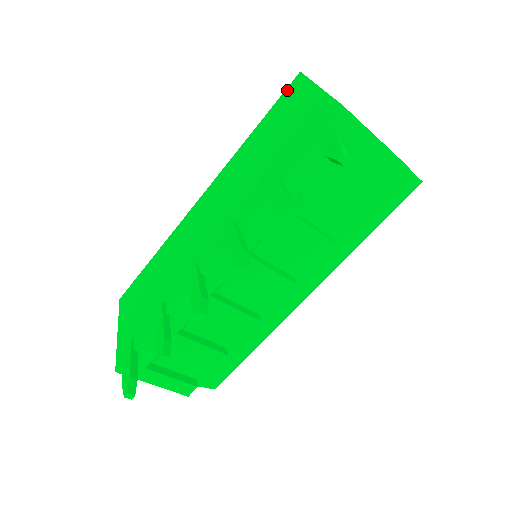
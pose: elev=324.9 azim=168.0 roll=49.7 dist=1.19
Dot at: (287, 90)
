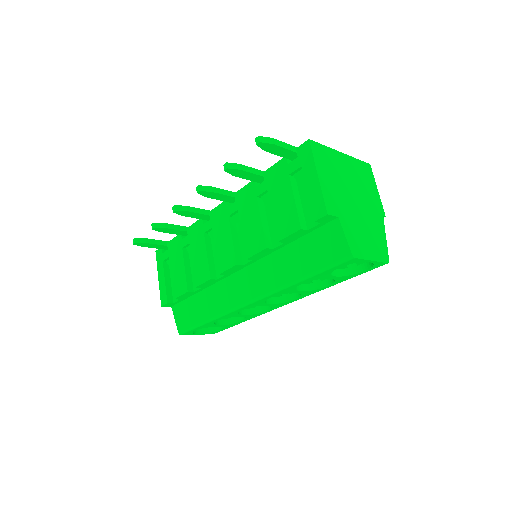
Dot at: occluded
